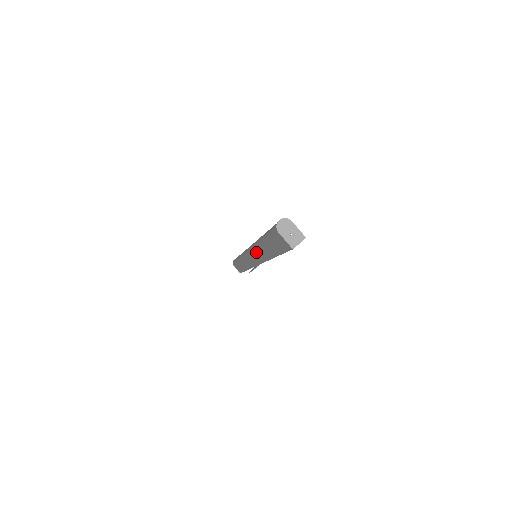
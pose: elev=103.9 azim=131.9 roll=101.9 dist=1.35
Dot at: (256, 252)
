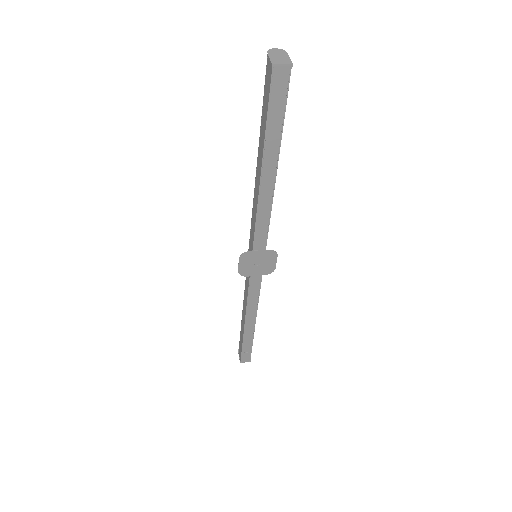
Dot at: (253, 209)
